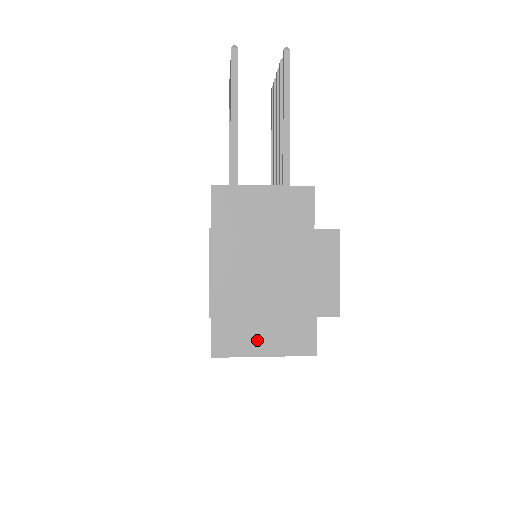
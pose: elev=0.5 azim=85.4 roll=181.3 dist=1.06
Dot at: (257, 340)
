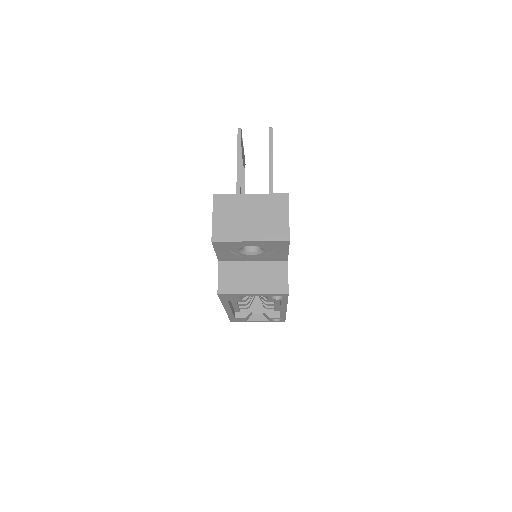
Dot at: (248, 283)
